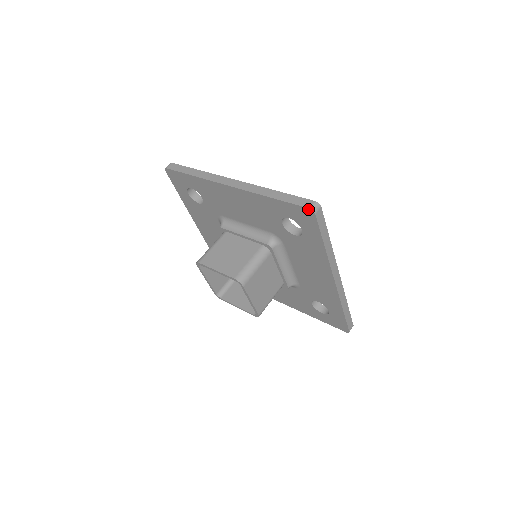
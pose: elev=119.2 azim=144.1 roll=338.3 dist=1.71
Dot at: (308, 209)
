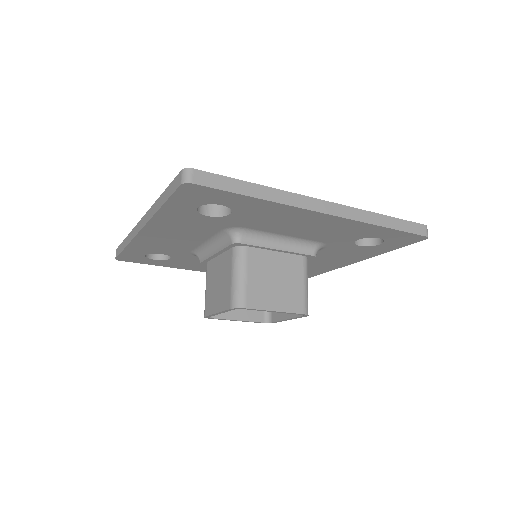
Dot at: (424, 237)
